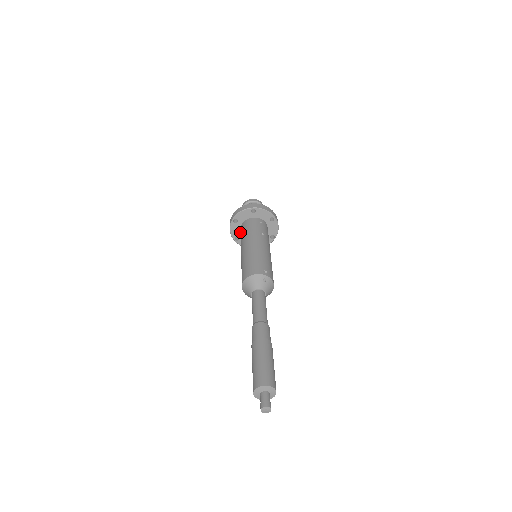
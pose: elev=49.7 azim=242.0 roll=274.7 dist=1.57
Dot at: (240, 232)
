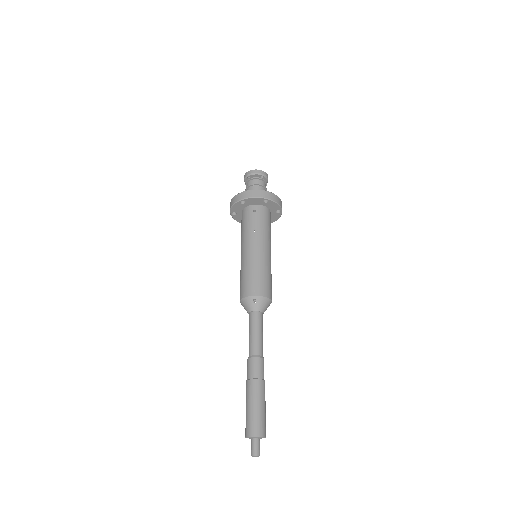
Dot at: occluded
